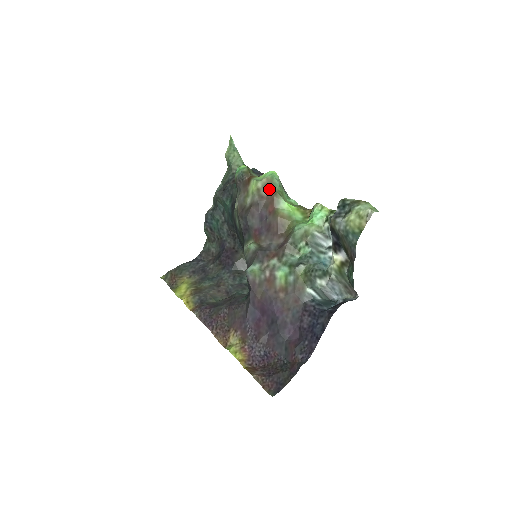
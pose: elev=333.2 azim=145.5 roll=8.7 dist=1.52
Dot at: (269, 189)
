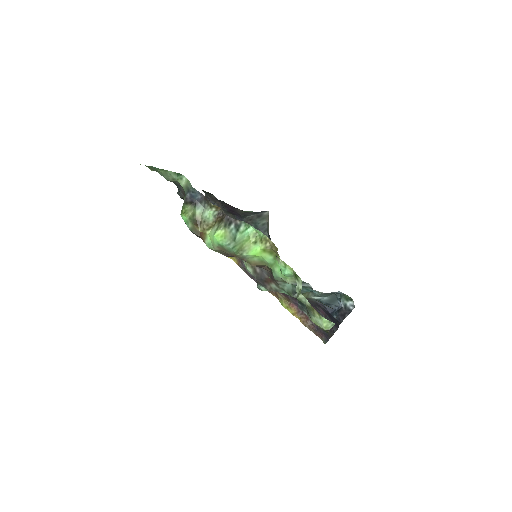
Dot at: (227, 253)
